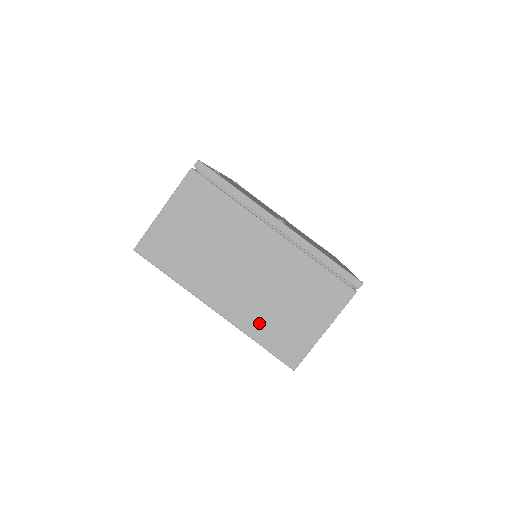
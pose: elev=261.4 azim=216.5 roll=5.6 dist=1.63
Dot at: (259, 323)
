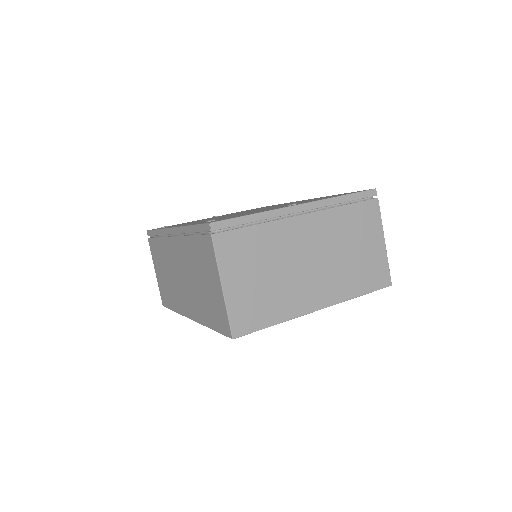
Dot at: (350, 283)
